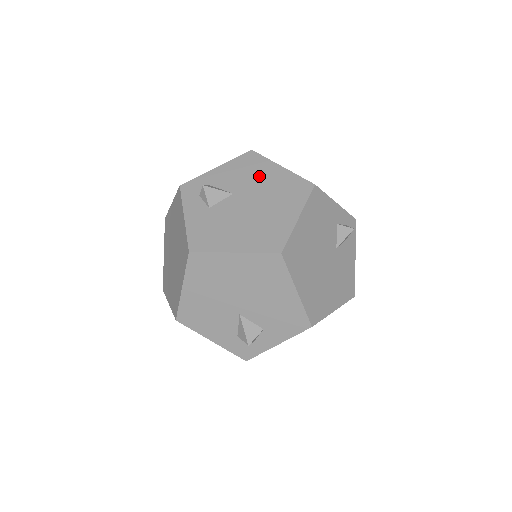
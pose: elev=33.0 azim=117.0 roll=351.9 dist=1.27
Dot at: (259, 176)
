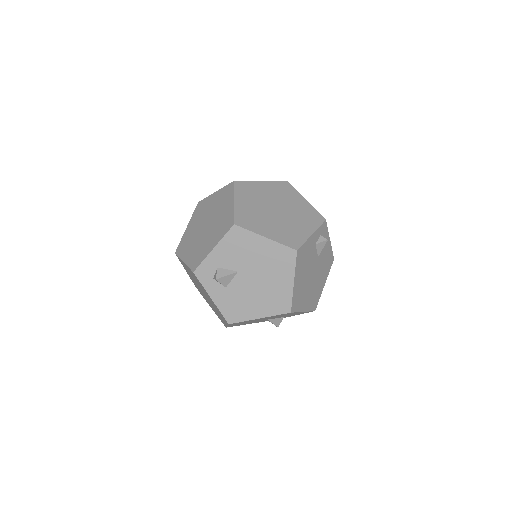
Dot at: (251, 251)
